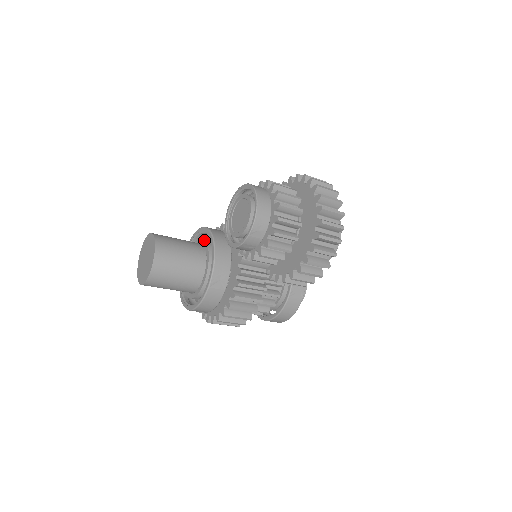
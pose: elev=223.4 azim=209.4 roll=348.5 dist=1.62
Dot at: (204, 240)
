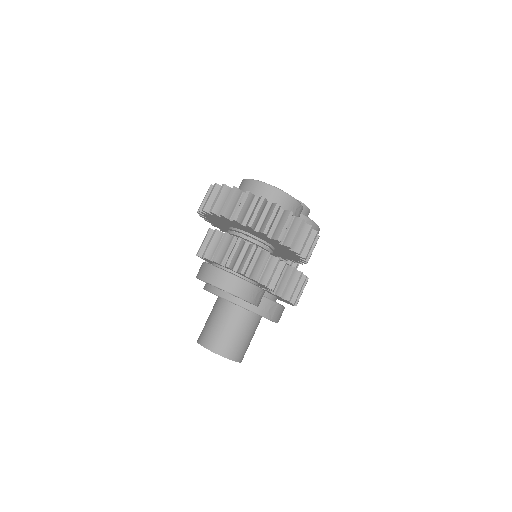
Dot at: occluded
